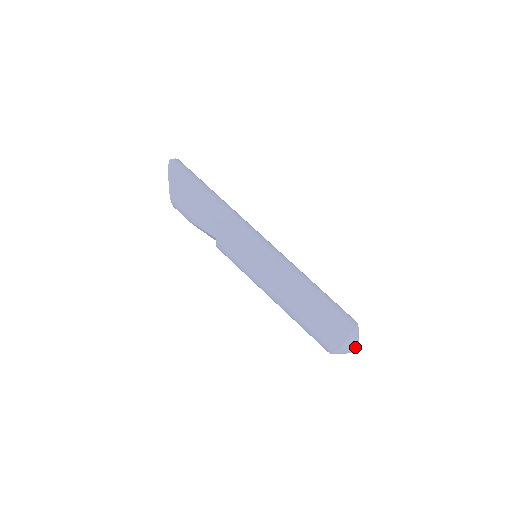
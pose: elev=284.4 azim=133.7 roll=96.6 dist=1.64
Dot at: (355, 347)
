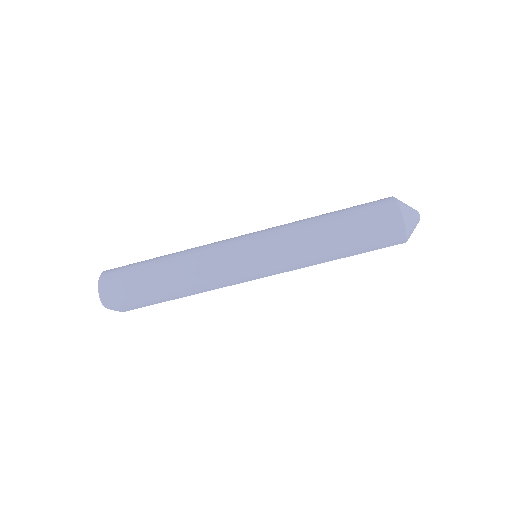
Dot at: (416, 225)
